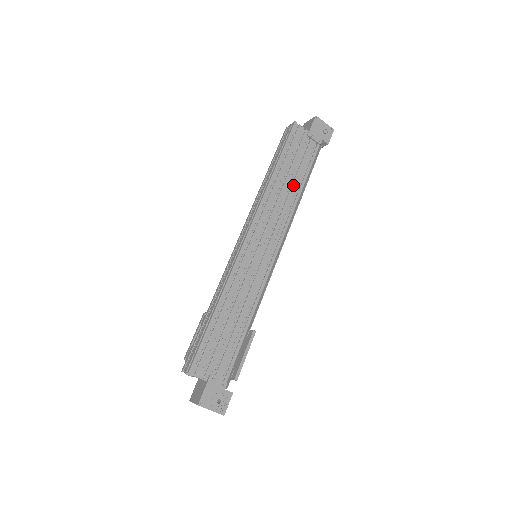
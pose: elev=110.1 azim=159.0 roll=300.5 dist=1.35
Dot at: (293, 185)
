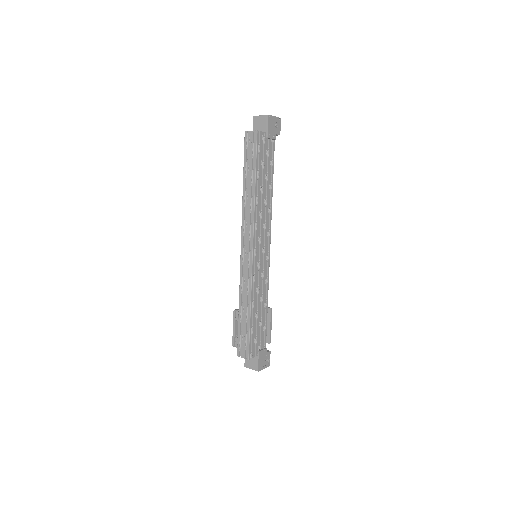
Dot at: (267, 189)
